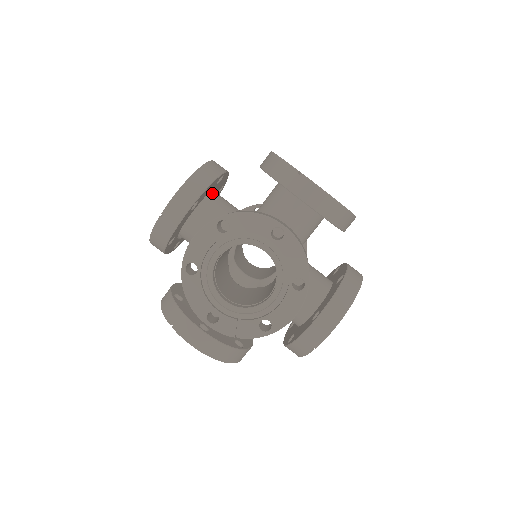
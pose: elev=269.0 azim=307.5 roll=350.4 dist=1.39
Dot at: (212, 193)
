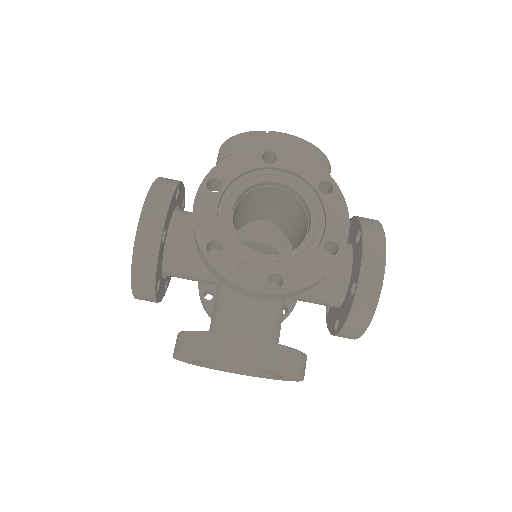
Dot at: (167, 242)
